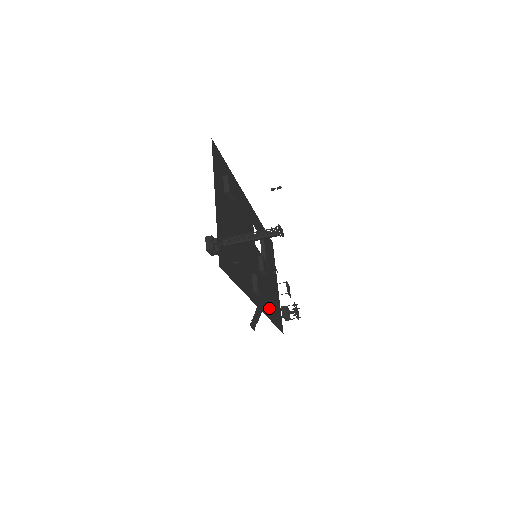
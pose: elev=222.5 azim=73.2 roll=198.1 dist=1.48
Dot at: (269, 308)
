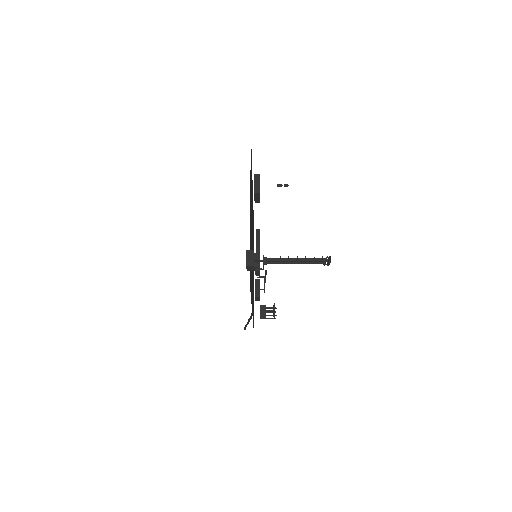
Dot at: occluded
